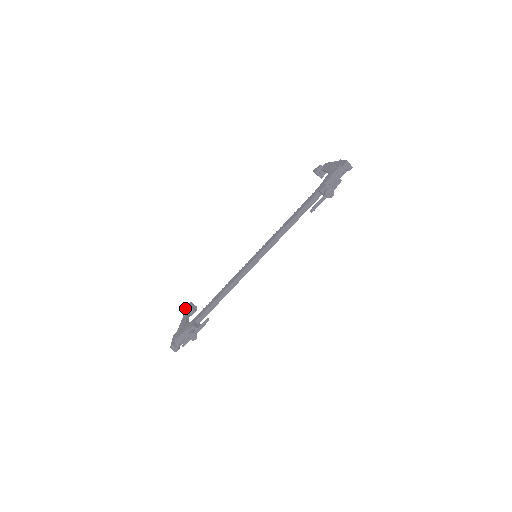
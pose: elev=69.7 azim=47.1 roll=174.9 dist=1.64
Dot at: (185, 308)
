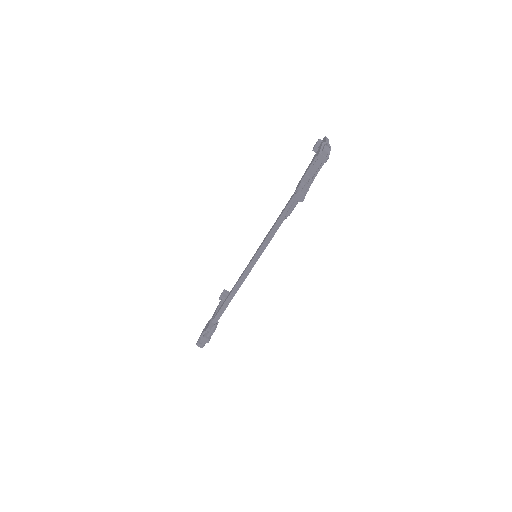
Dot at: occluded
